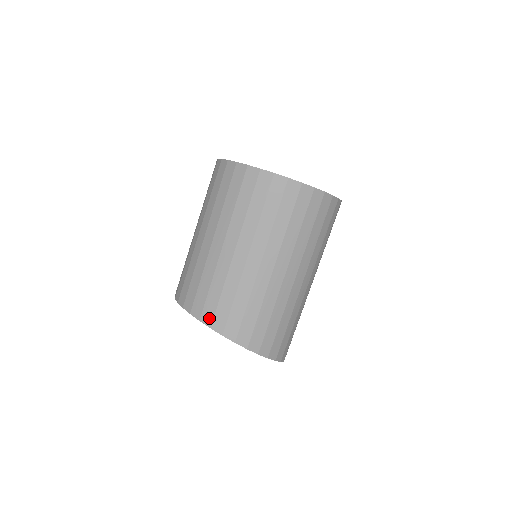
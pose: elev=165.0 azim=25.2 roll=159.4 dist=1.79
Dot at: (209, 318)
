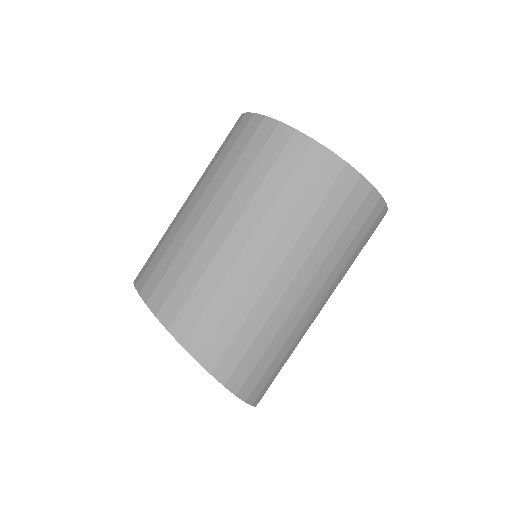
Dot at: (169, 316)
